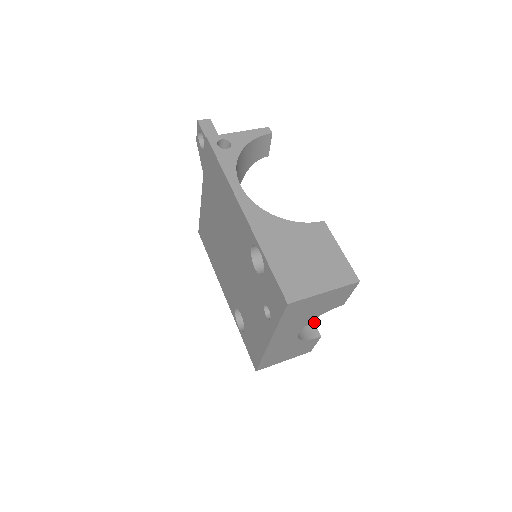
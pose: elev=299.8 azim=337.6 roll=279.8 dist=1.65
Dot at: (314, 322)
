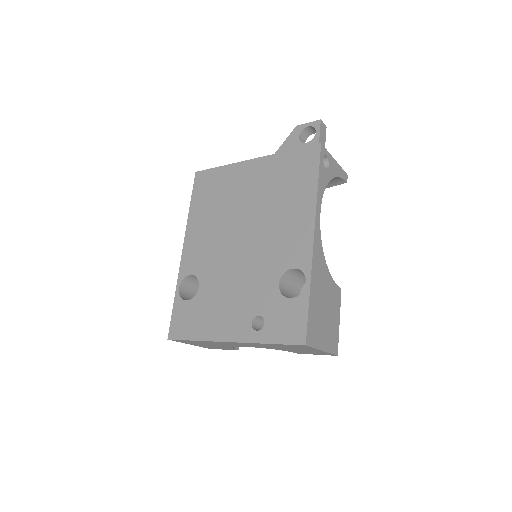
Dot at: occluded
